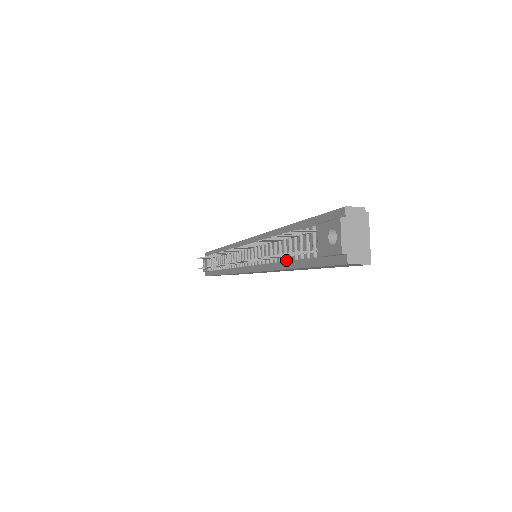
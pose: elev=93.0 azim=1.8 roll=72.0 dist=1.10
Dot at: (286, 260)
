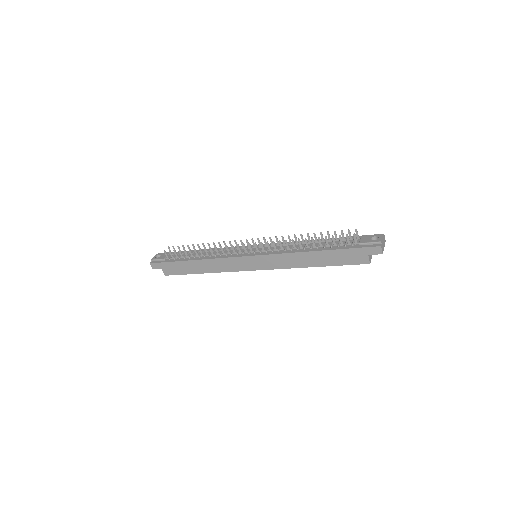
Dot at: (318, 248)
